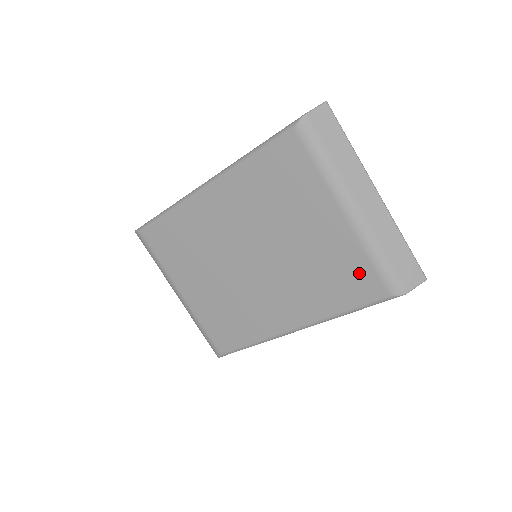
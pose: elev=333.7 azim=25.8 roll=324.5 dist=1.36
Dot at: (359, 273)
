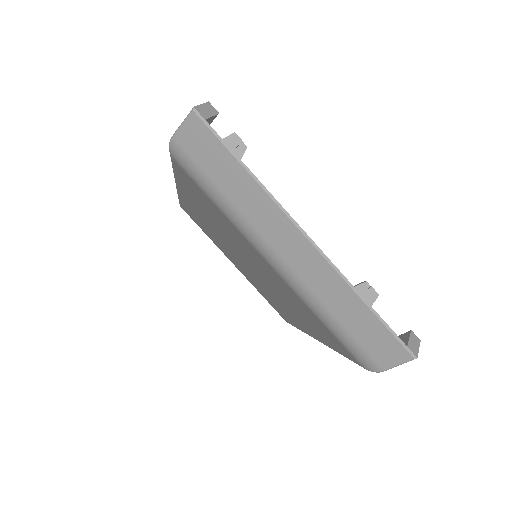
Dot at: (322, 327)
